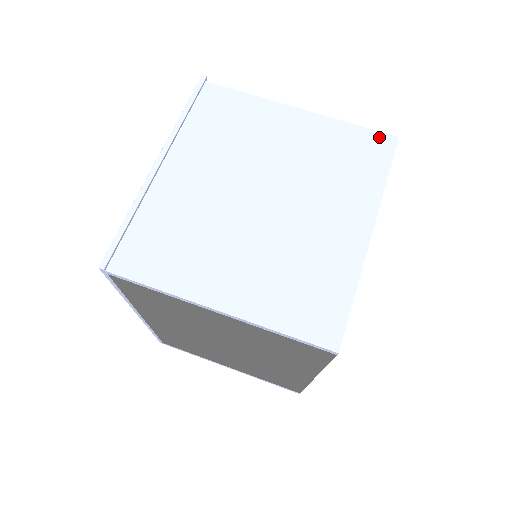
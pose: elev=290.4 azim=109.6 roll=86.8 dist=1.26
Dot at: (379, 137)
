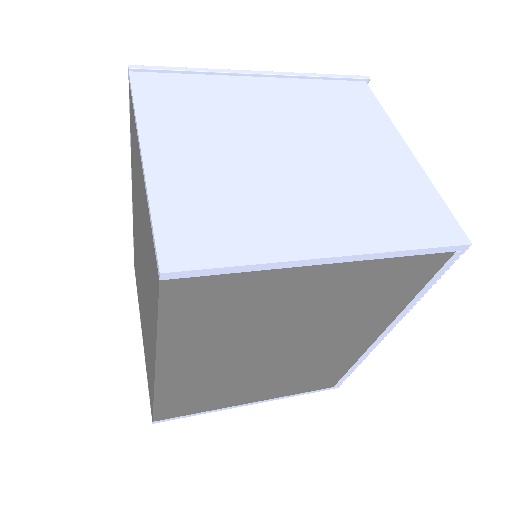
Dot at: (452, 225)
